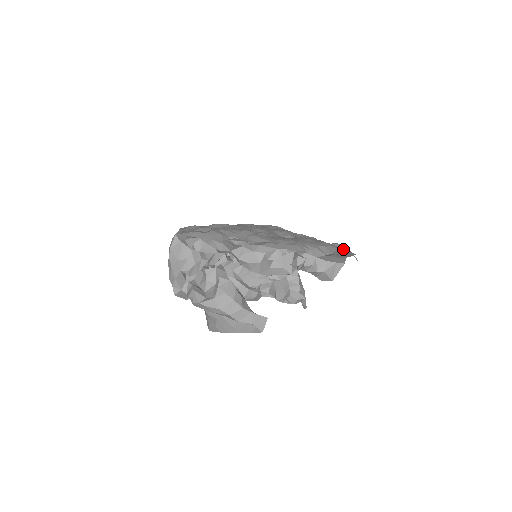
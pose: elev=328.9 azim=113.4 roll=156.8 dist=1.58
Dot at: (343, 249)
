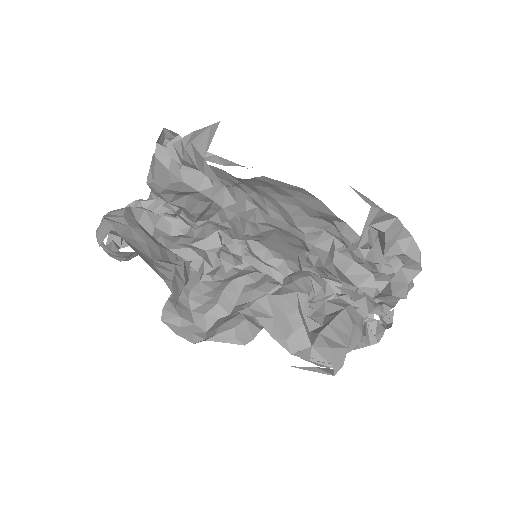
Dot at: occluded
